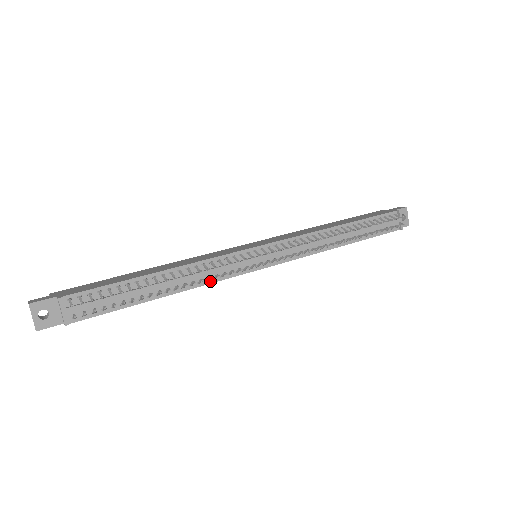
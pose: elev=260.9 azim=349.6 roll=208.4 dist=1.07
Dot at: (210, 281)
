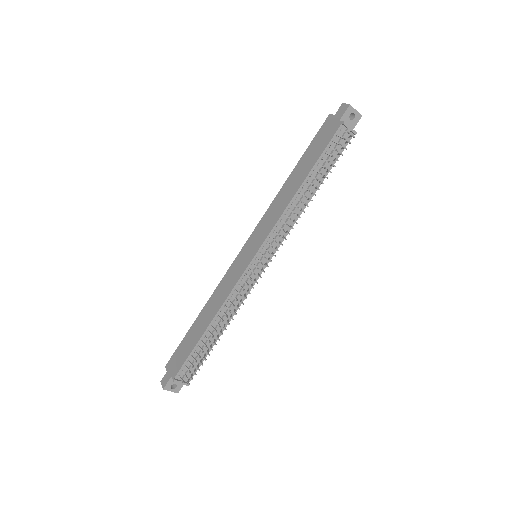
Dot at: (240, 303)
